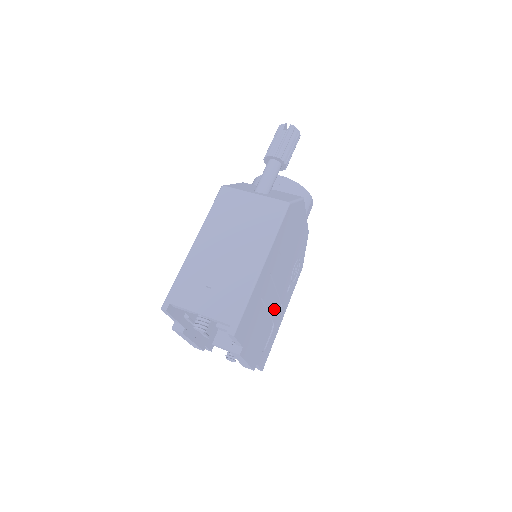
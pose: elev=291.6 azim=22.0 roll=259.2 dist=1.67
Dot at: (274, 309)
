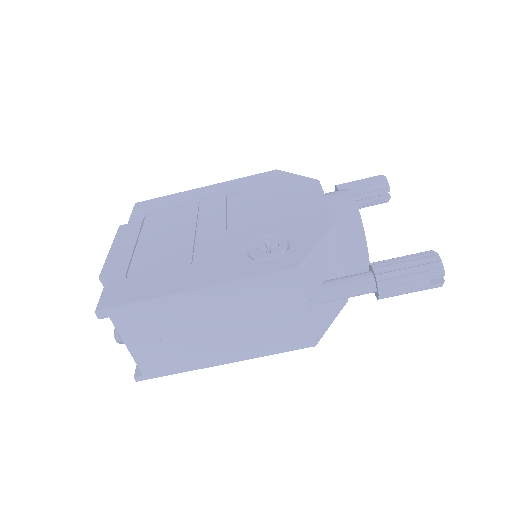
Dot at: occluded
